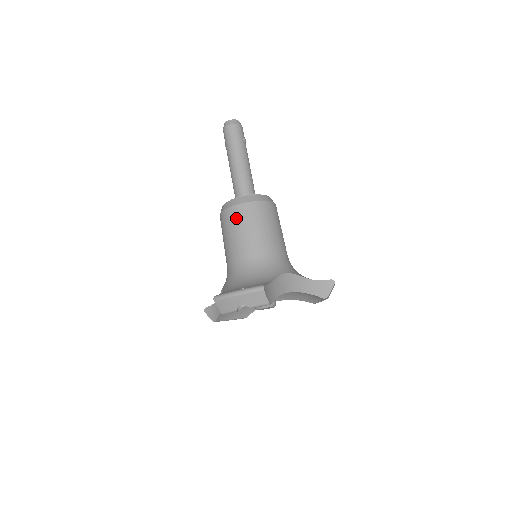
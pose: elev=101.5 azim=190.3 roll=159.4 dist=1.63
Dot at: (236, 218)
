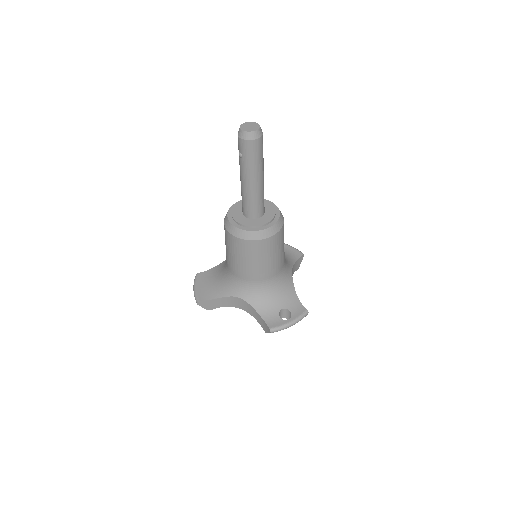
Dot at: (267, 249)
